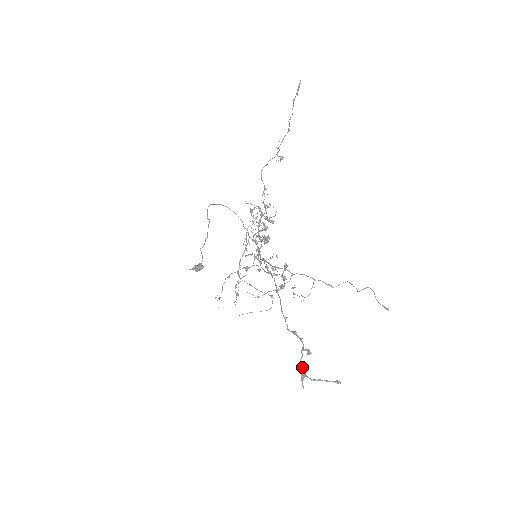
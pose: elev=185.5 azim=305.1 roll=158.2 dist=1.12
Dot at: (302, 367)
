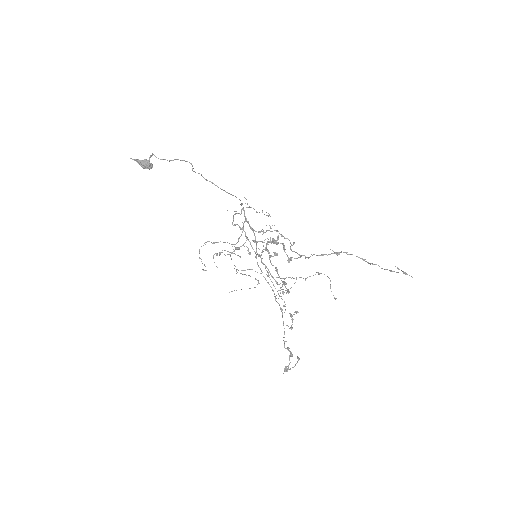
Dot at: (288, 369)
